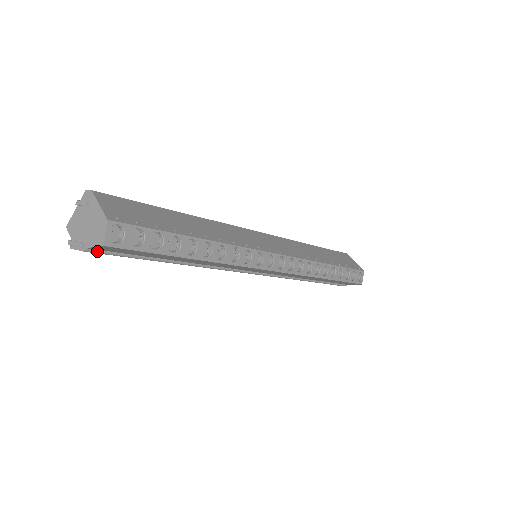
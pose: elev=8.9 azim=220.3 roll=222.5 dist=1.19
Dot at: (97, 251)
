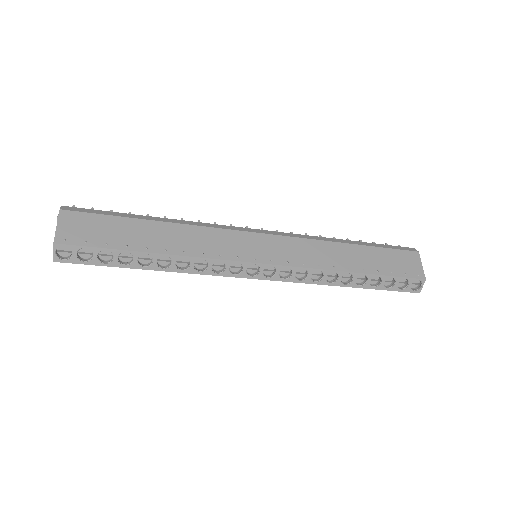
Dot at: occluded
